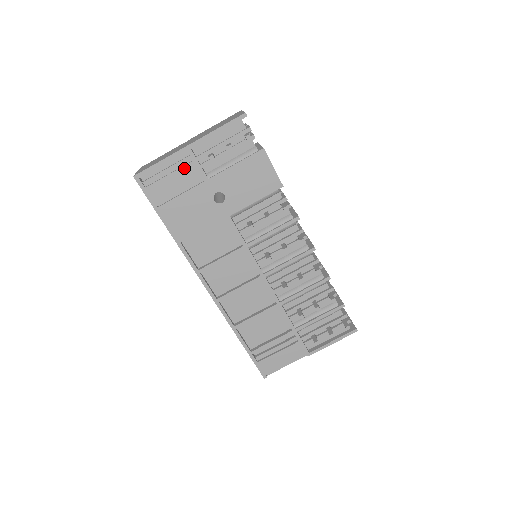
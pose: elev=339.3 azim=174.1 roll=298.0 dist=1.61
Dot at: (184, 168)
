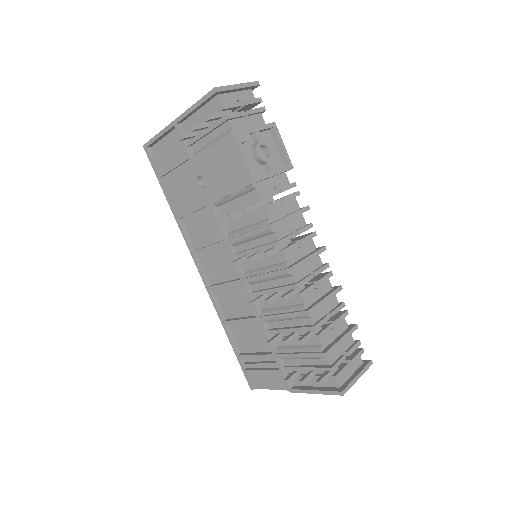
Dot at: (174, 144)
